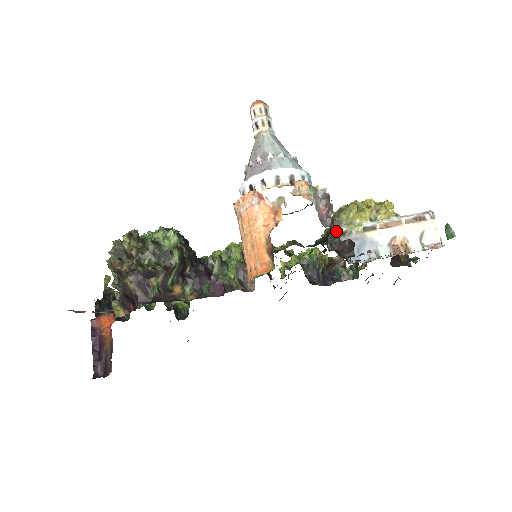
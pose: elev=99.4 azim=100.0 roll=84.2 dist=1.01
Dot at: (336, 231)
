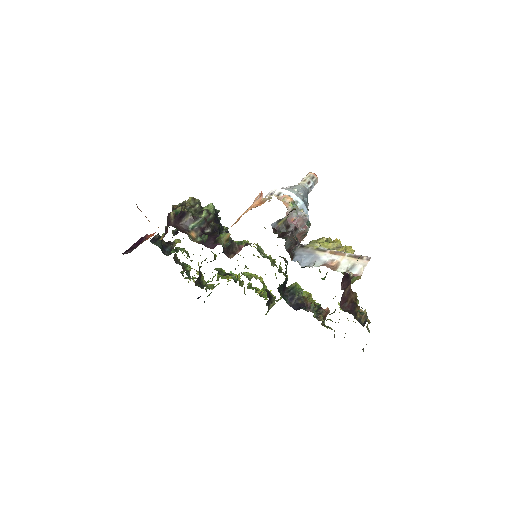
Dot at: (296, 238)
